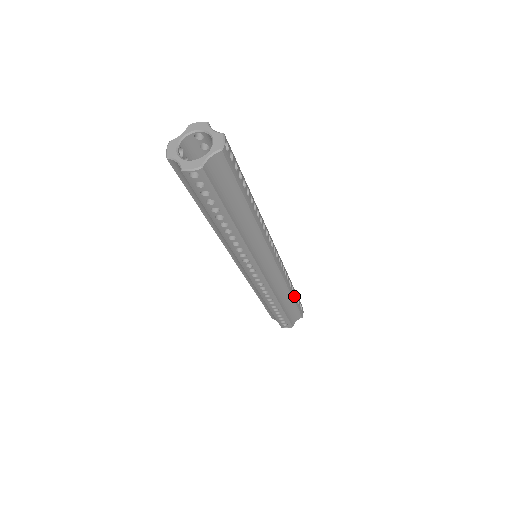
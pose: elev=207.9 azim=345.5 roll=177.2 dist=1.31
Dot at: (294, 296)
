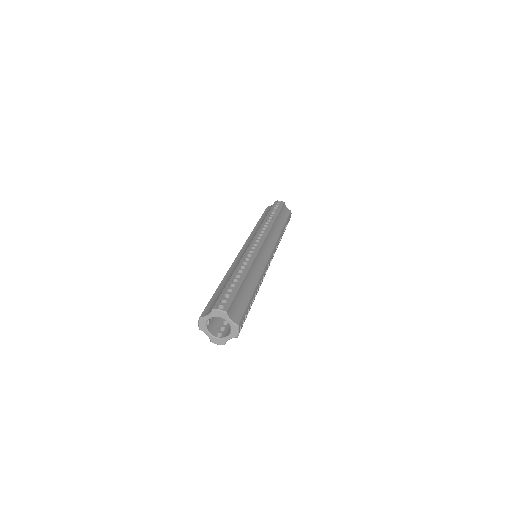
Dot at: occluded
